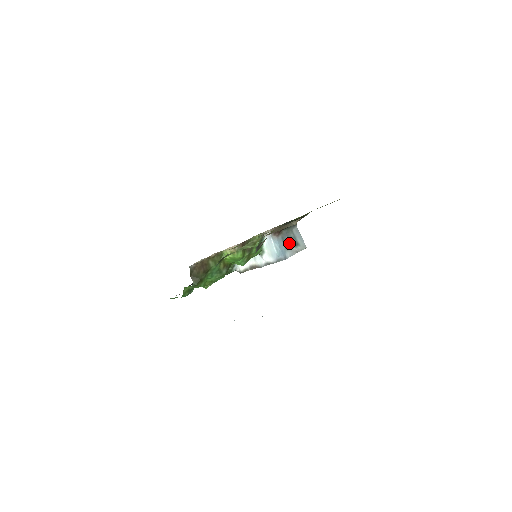
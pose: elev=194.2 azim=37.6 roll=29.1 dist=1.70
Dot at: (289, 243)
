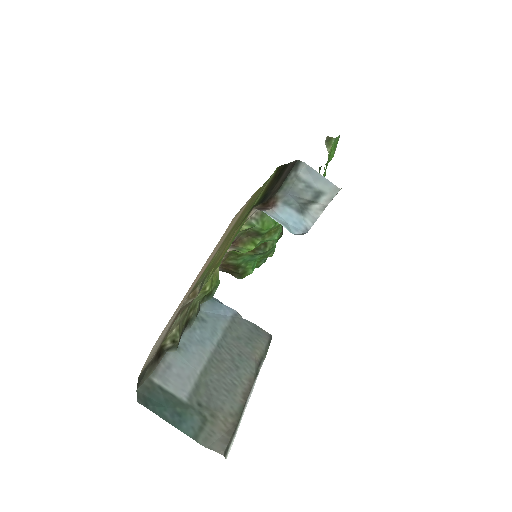
Dot at: (302, 201)
